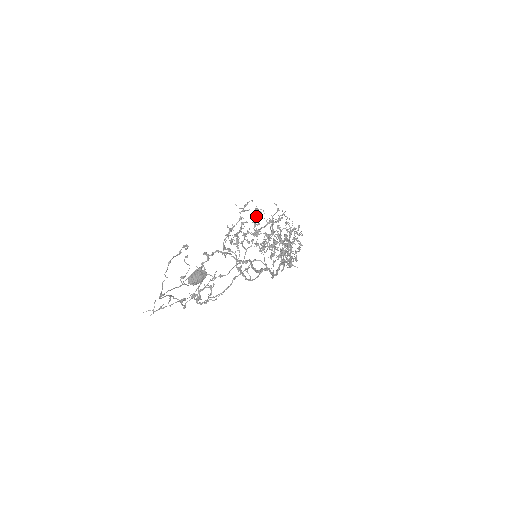
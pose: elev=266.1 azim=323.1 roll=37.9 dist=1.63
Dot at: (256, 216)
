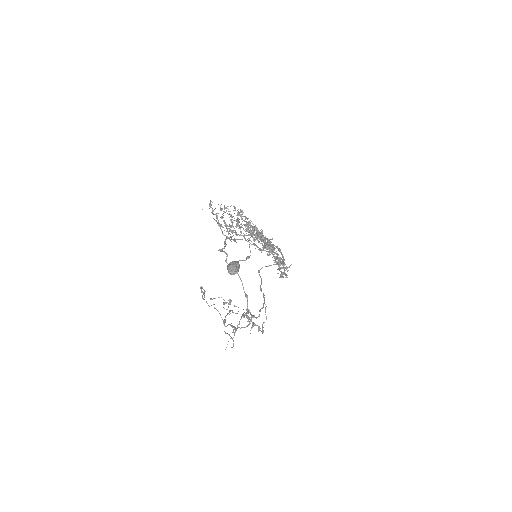
Dot at: (225, 208)
